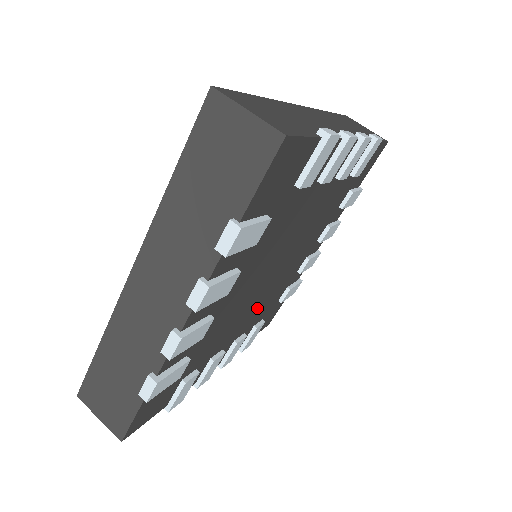
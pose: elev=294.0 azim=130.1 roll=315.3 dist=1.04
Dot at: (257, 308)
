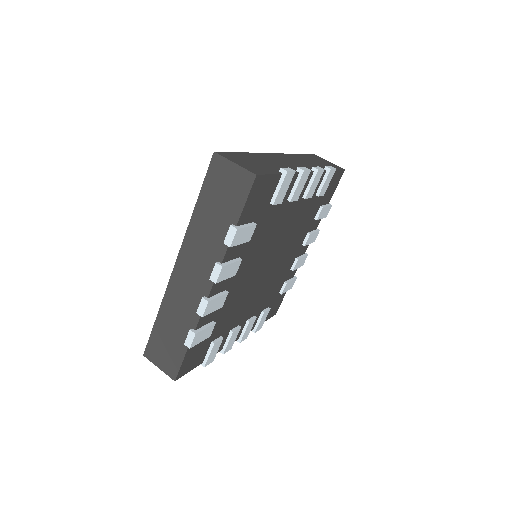
Dot at: (261, 295)
